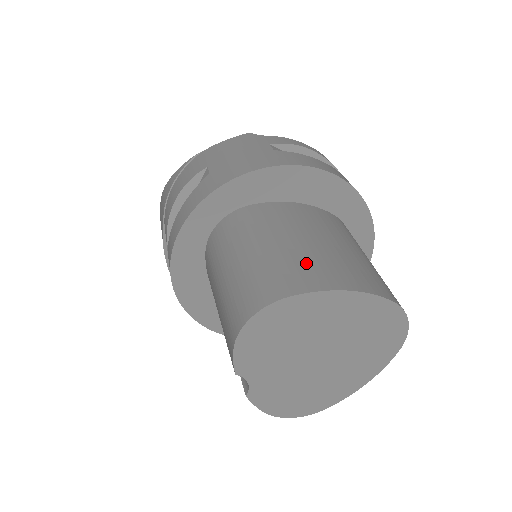
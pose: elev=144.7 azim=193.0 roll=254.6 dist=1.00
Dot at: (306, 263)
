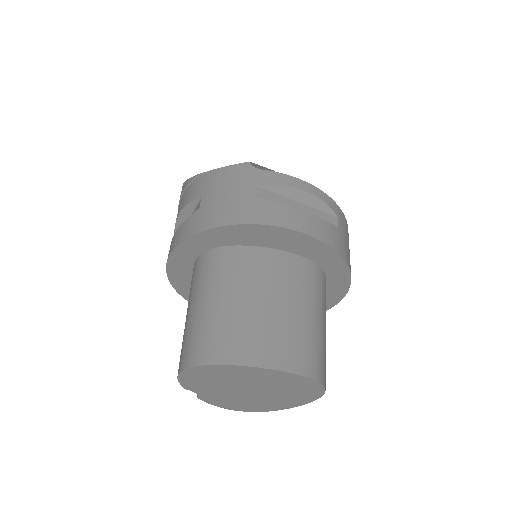
Dot at: (240, 331)
